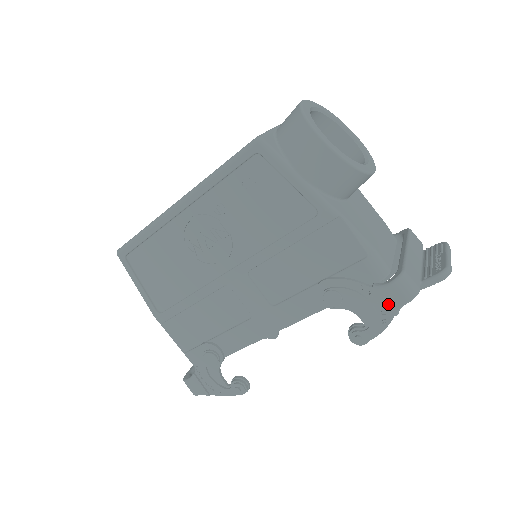
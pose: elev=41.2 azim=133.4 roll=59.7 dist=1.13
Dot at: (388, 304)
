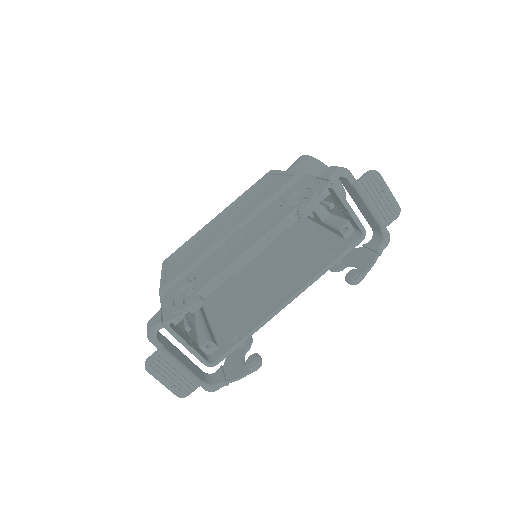
Dot at: (324, 177)
